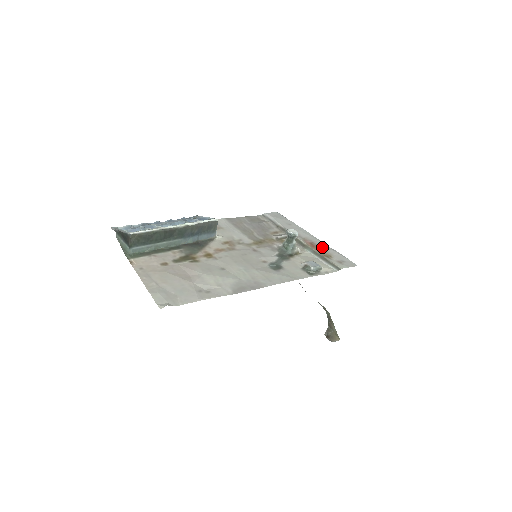
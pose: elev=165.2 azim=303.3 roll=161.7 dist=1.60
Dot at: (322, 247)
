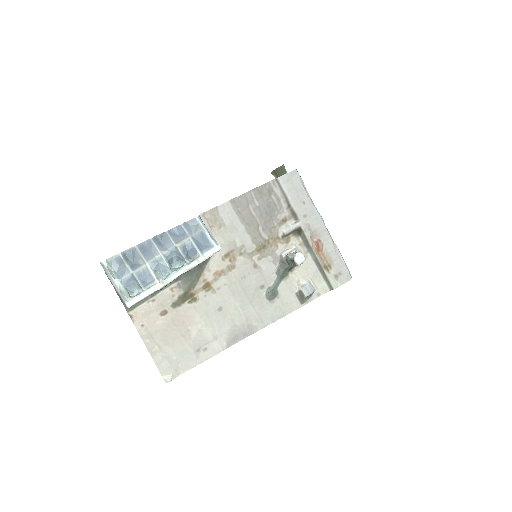
Dot at: (327, 250)
